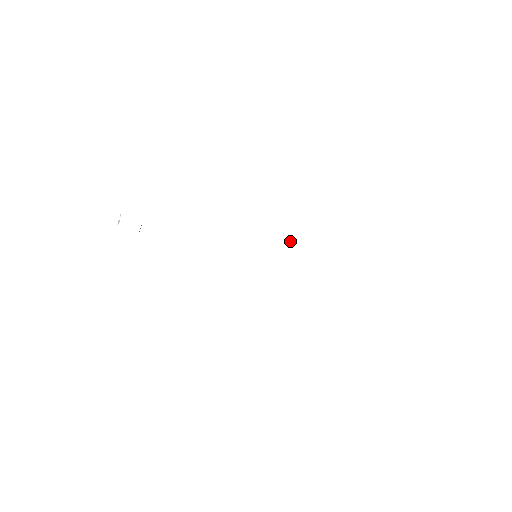
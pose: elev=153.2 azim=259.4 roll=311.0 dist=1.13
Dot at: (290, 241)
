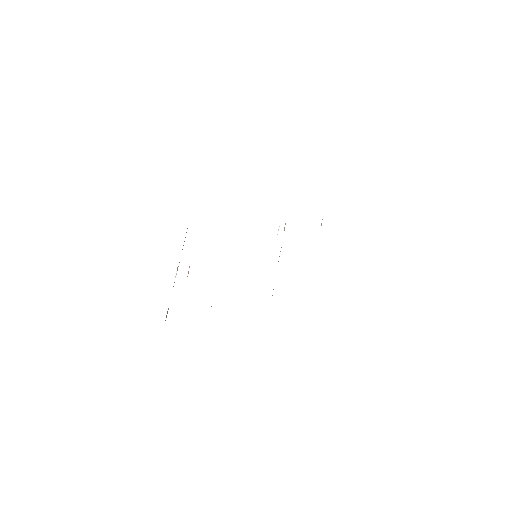
Dot at: occluded
